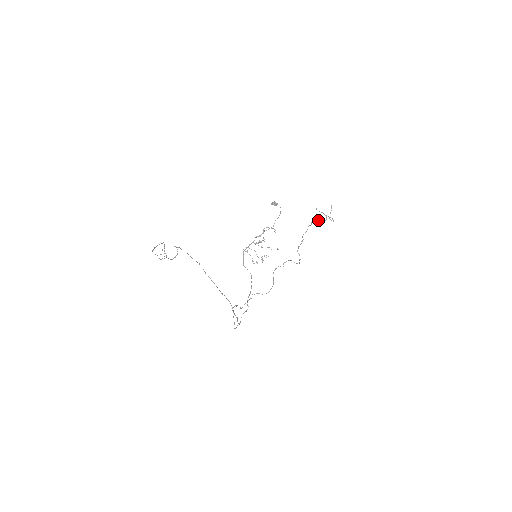
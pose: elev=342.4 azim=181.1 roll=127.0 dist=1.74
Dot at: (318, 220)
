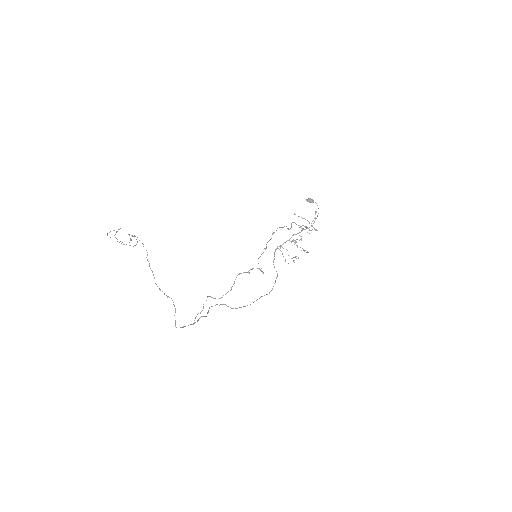
Dot at: (282, 227)
